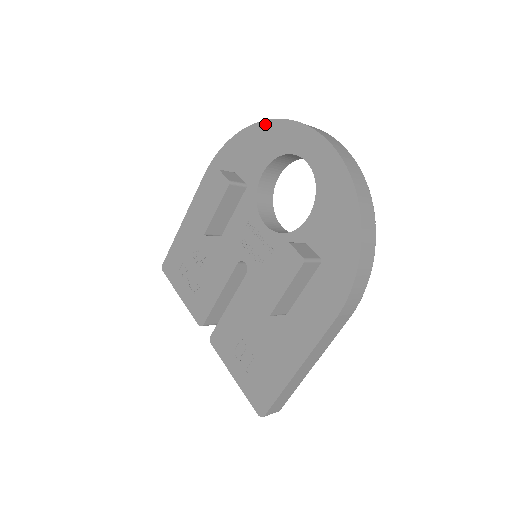
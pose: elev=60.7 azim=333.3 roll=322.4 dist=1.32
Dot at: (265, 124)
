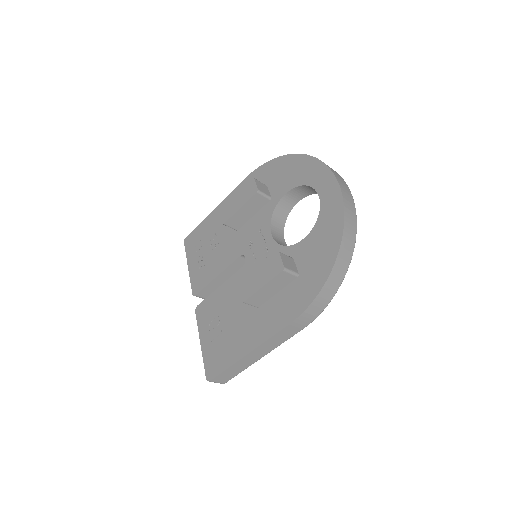
Dot at: (303, 157)
